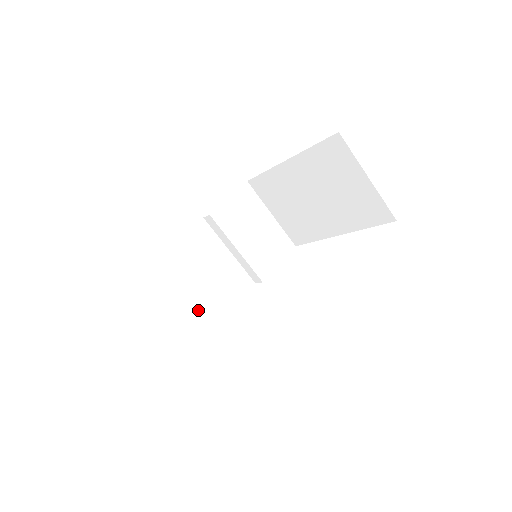
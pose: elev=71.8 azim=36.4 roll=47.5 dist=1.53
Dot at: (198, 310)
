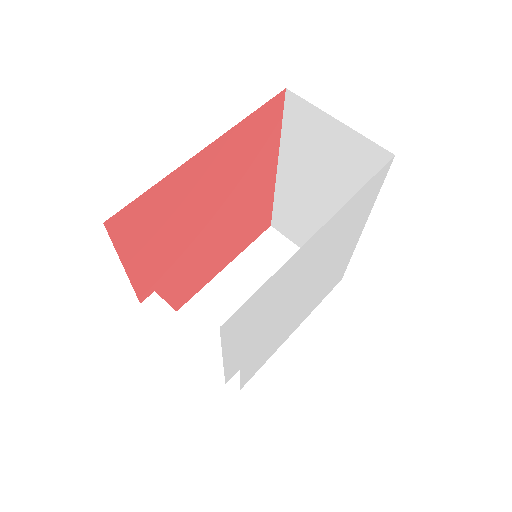
Dot at: occluded
